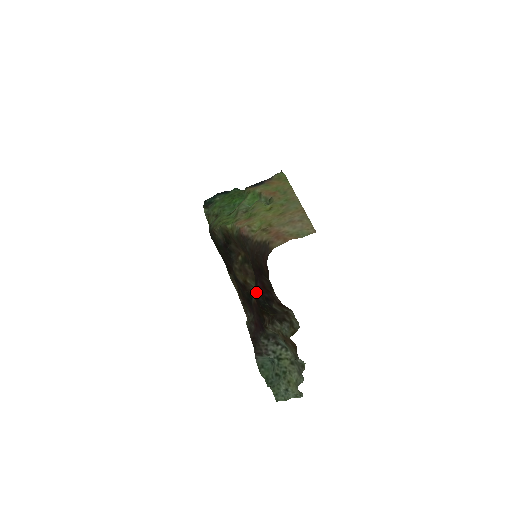
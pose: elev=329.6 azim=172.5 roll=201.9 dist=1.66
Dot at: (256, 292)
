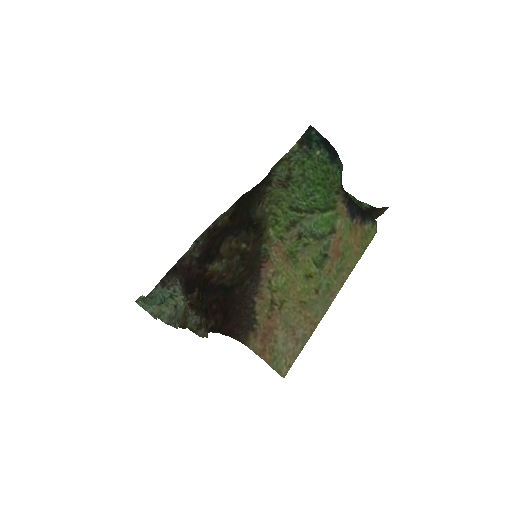
Dot at: (208, 298)
